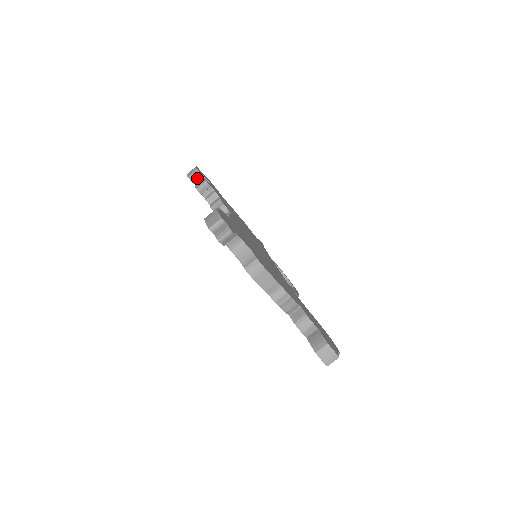
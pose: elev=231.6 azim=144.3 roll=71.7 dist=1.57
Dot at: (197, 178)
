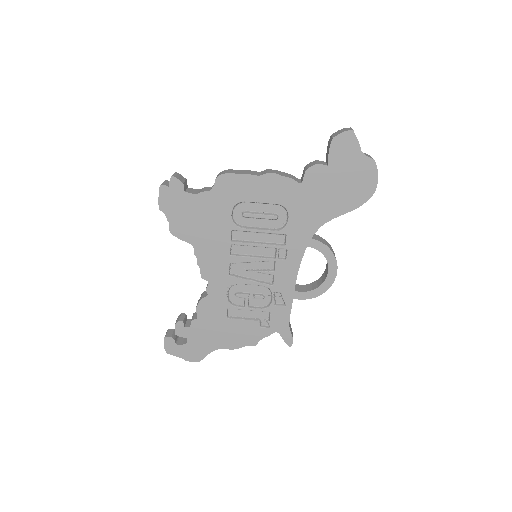
Dot at: (173, 334)
